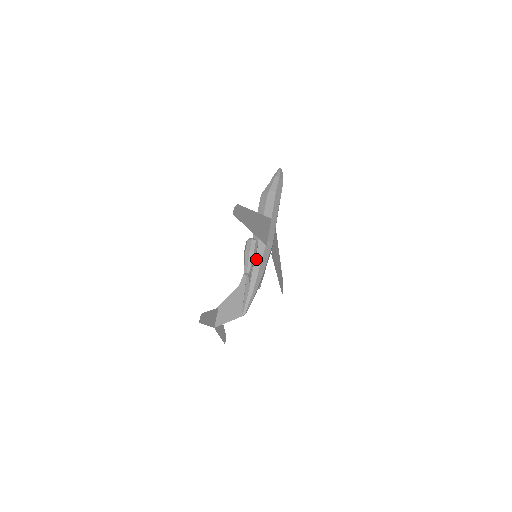
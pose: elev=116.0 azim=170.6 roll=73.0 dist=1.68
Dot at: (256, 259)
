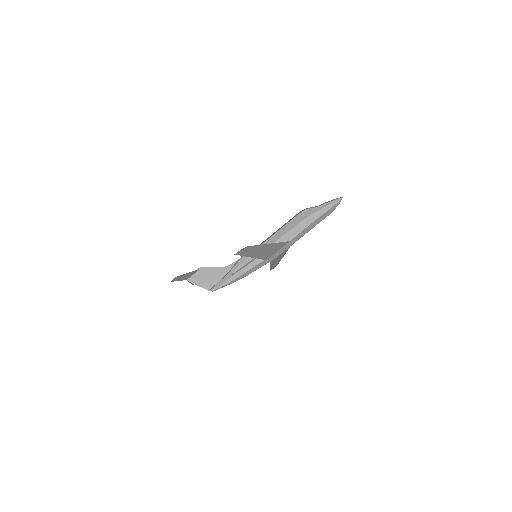
Dot at: (250, 263)
